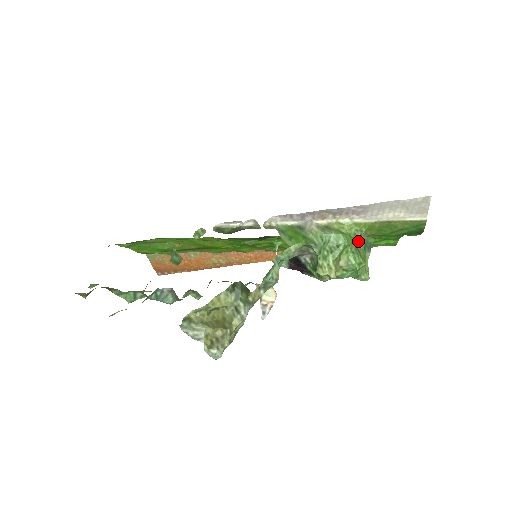
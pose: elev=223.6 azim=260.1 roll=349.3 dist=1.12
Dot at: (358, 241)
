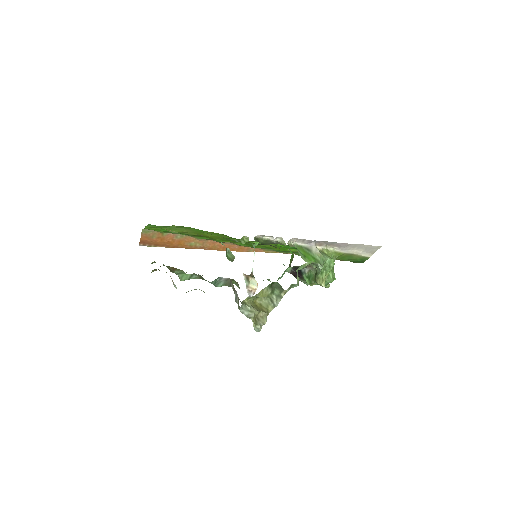
Dot at: occluded
